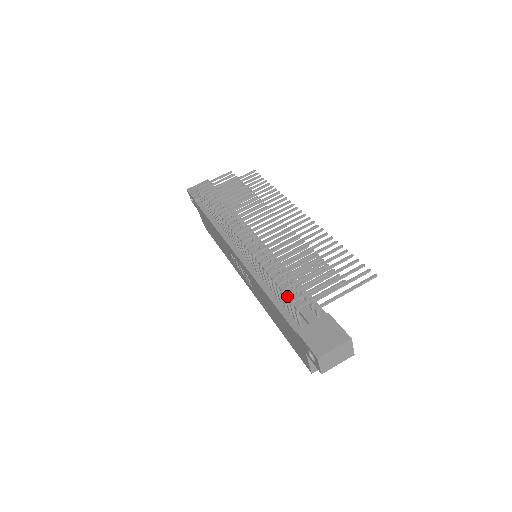
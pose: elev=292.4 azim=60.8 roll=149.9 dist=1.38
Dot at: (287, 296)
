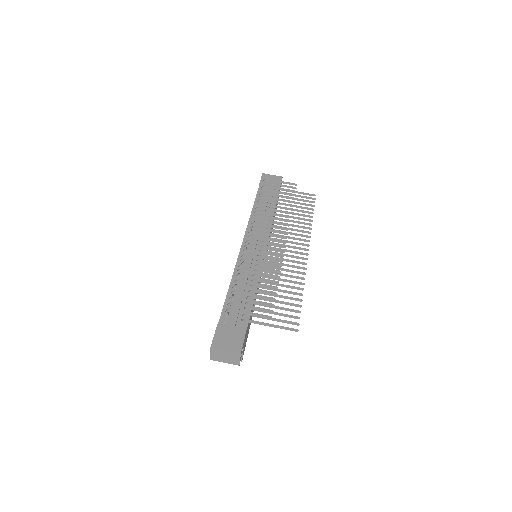
Dot at: (231, 297)
